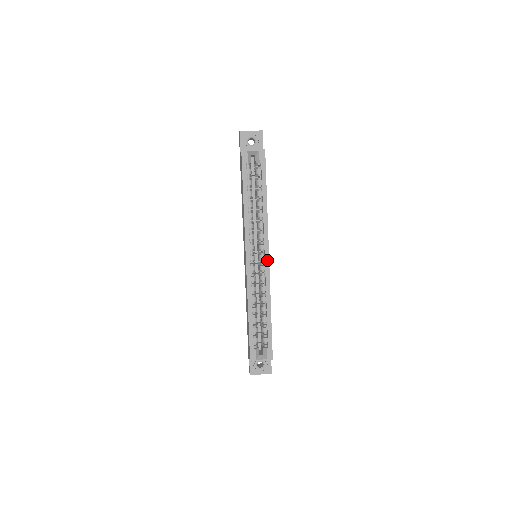
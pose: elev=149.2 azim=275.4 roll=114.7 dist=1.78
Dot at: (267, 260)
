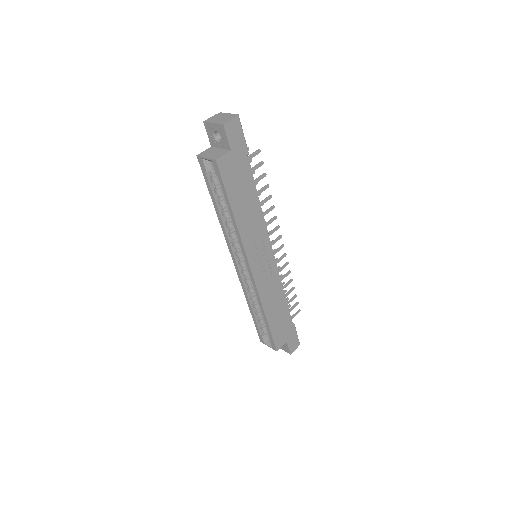
Dot at: (250, 273)
